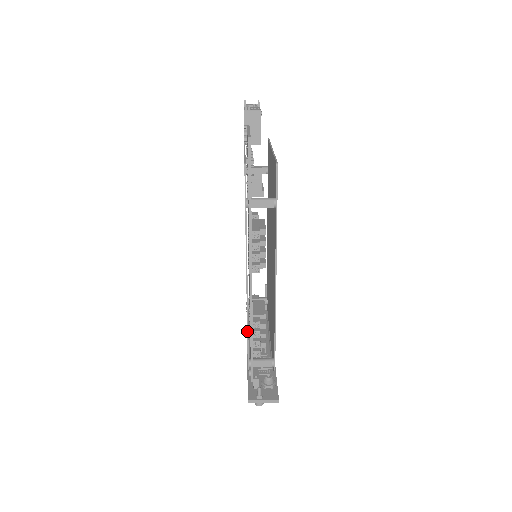
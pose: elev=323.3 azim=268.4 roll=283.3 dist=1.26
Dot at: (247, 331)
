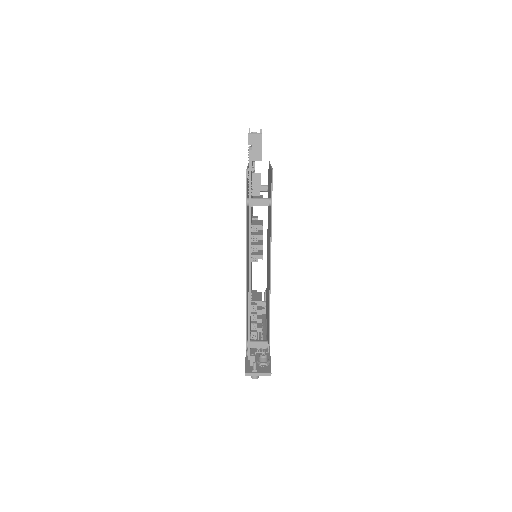
Dot at: (246, 313)
